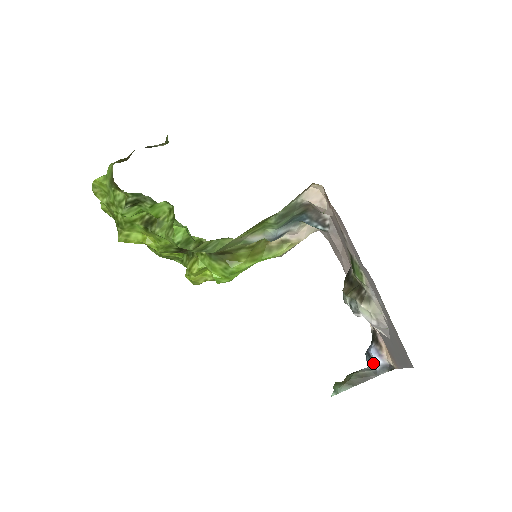
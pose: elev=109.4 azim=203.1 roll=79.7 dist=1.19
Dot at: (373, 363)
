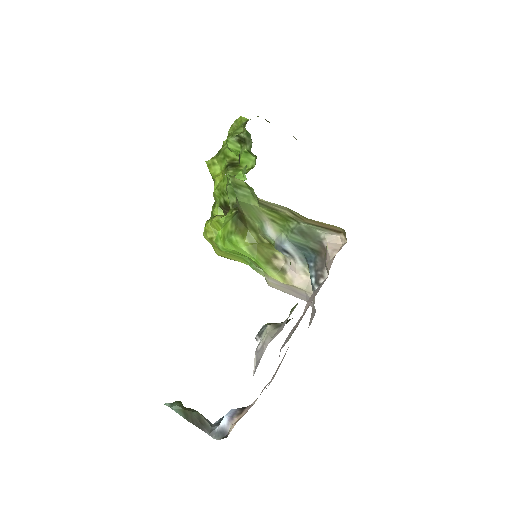
Dot at: (220, 423)
